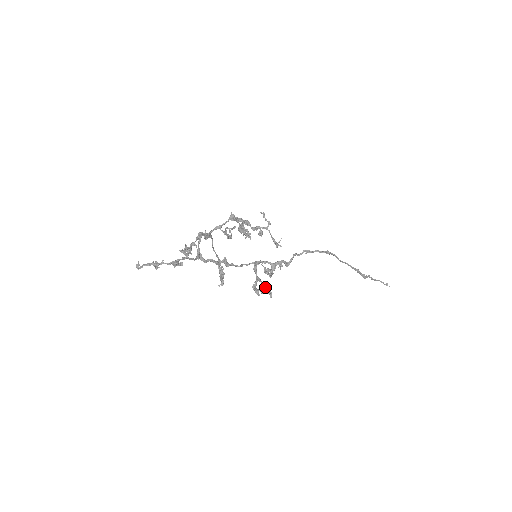
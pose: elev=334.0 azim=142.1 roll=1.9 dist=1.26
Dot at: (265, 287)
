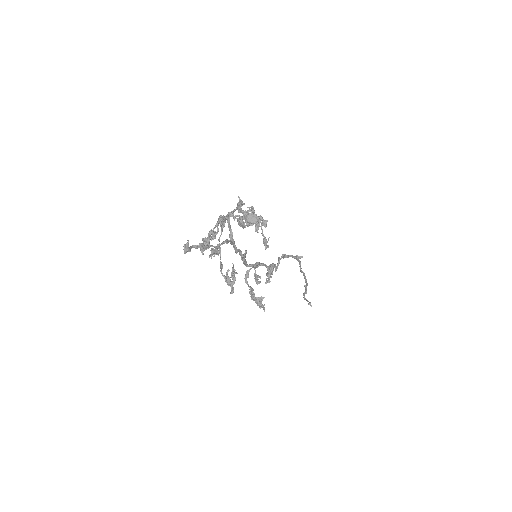
Dot at: occluded
